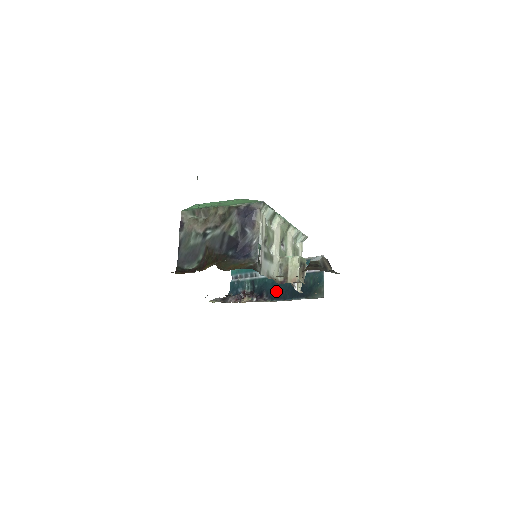
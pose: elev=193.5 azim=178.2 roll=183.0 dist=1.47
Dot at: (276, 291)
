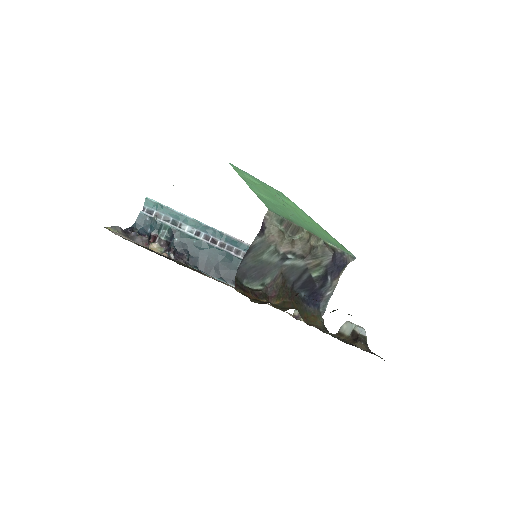
Dot at: (203, 260)
